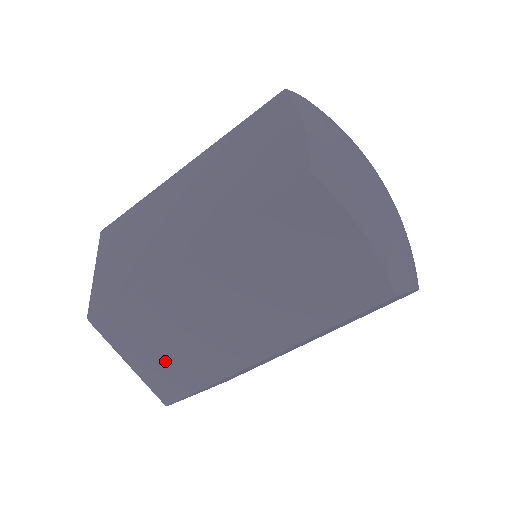
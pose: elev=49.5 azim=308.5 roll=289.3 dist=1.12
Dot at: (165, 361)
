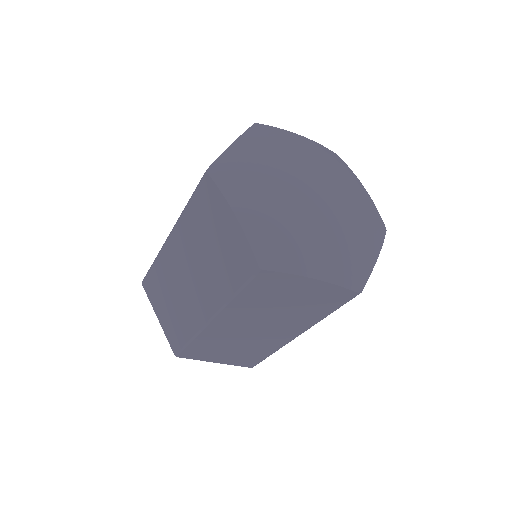
Dot at: (236, 356)
